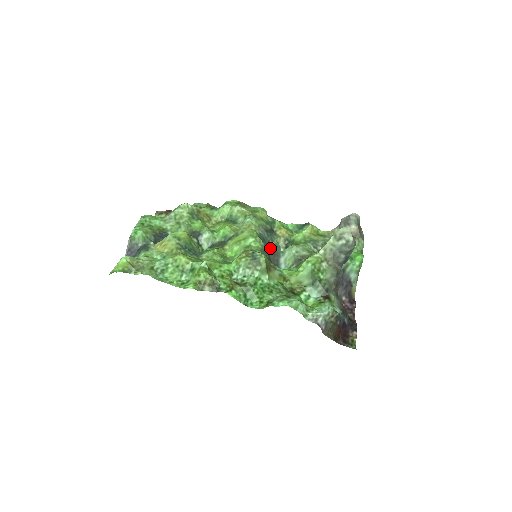
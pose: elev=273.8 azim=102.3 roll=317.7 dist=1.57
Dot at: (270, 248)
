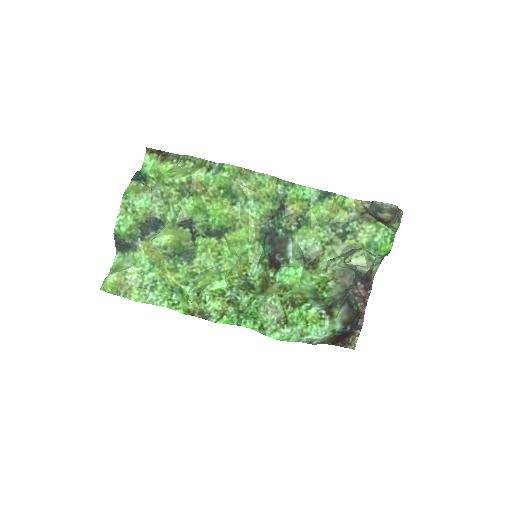
Dot at: (276, 236)
